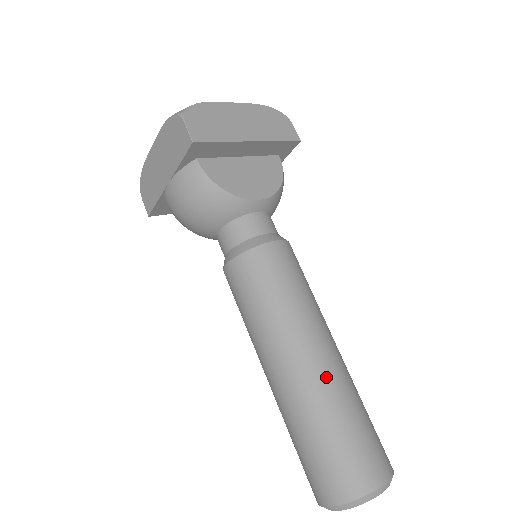
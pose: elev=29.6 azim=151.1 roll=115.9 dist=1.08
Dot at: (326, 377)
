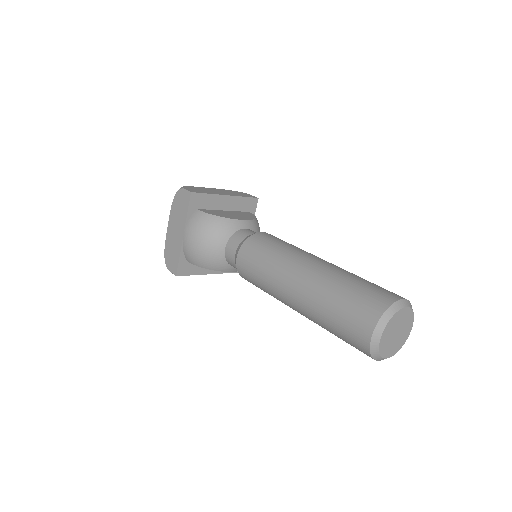
Dot at: (328, 267)
